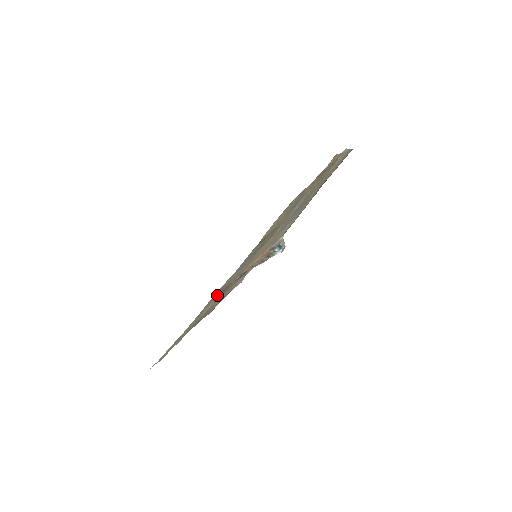
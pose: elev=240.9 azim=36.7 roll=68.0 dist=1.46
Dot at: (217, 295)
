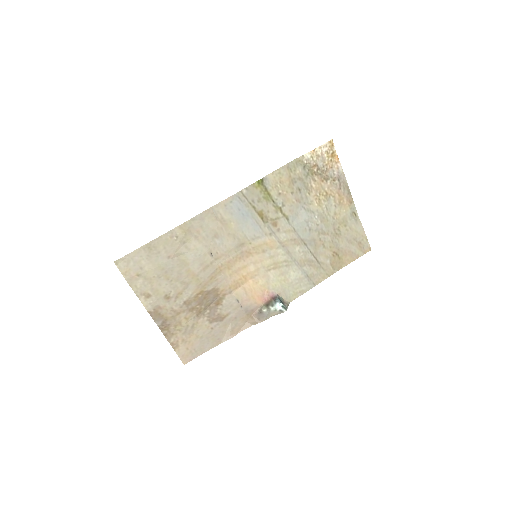
Dot at: (209, 234)
